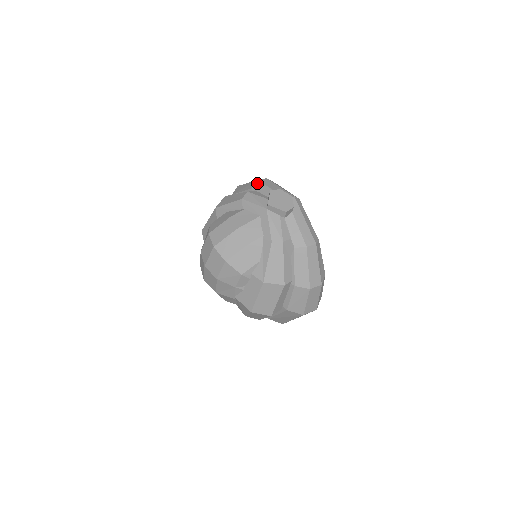
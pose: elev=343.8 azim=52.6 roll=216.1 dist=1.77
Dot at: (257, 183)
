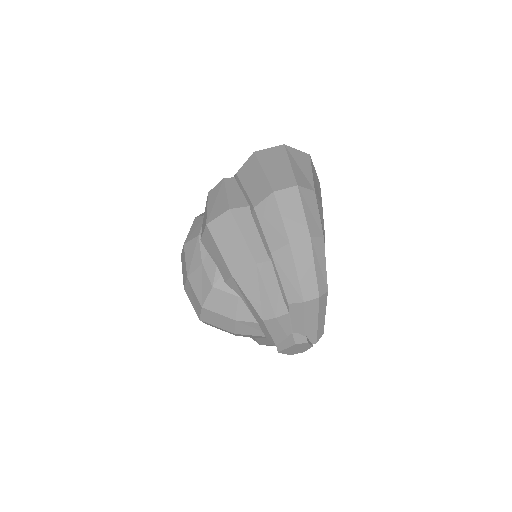
Dot at: (299, 306)
